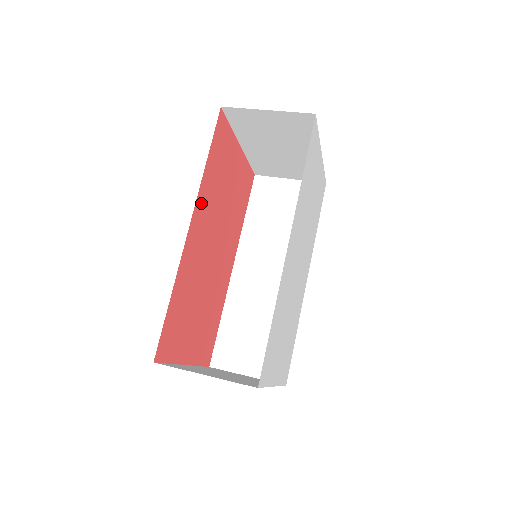
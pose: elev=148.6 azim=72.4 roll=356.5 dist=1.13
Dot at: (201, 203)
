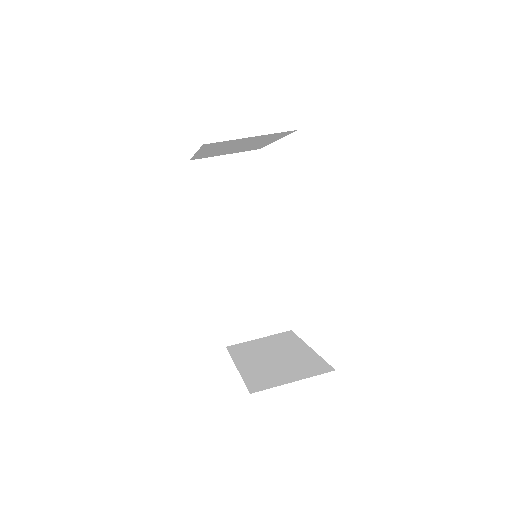
Dot at: occluded
